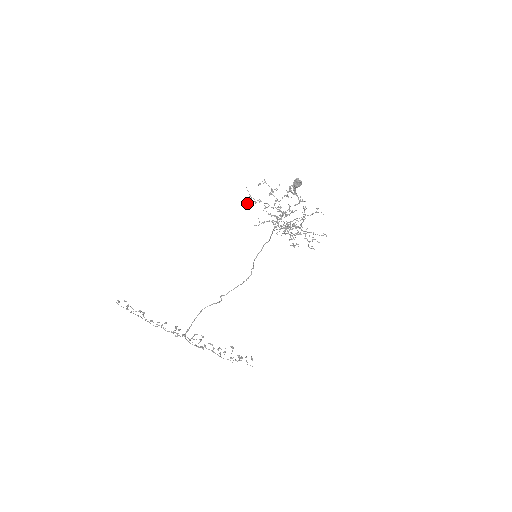
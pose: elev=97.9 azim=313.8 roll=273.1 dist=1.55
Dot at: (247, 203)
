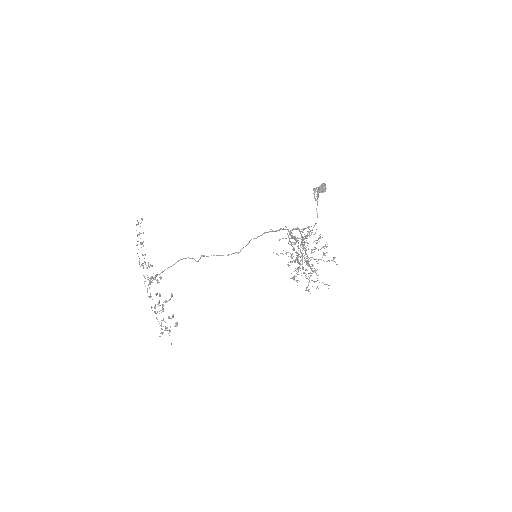
Dot at: occluded
